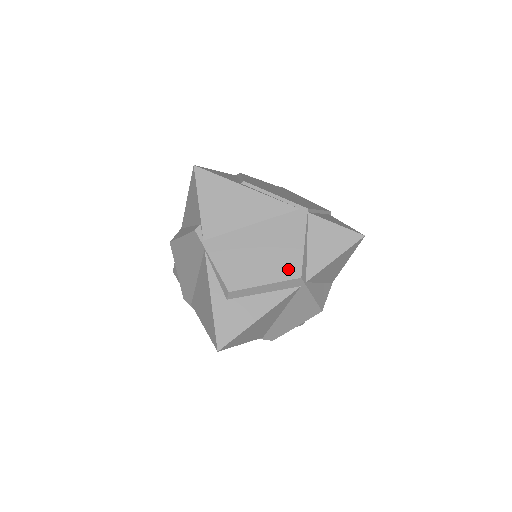
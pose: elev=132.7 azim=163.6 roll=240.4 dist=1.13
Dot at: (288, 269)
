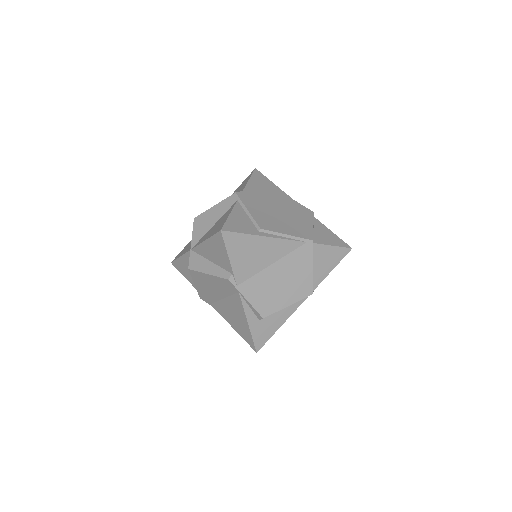
Dot at: (303, 291)
